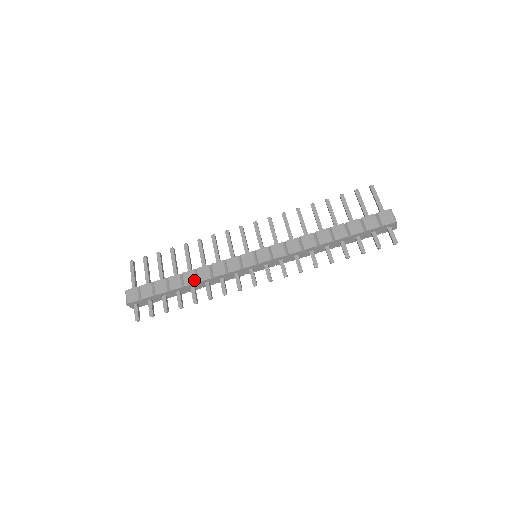
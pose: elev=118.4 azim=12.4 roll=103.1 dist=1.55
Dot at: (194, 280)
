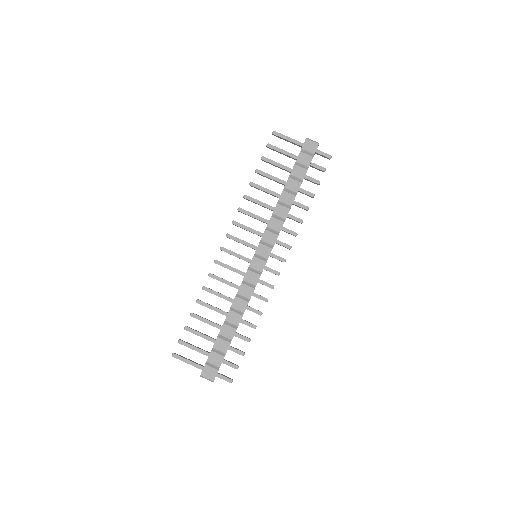
Dot at: (239, 316)
